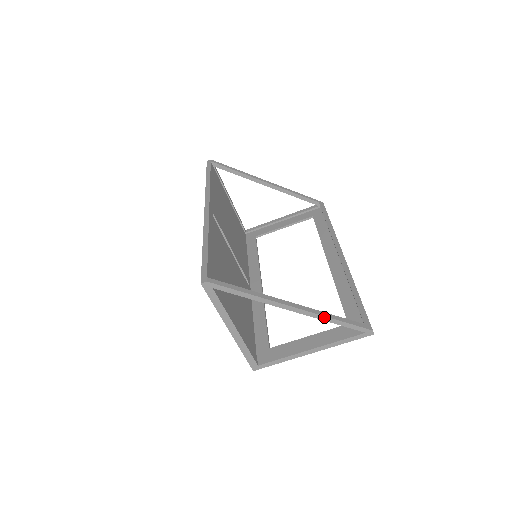
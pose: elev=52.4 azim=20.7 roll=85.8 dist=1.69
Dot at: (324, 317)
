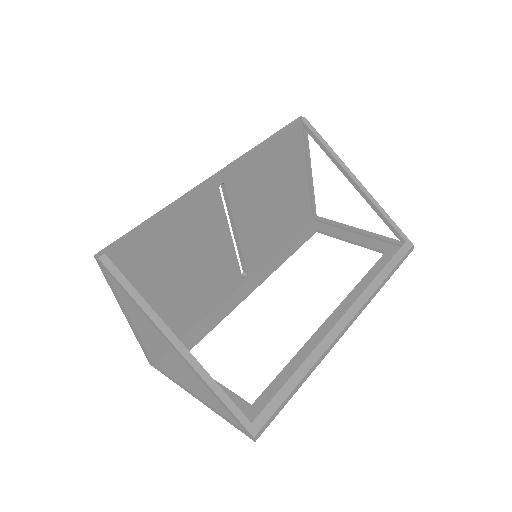
Dot at: (204, 381)
